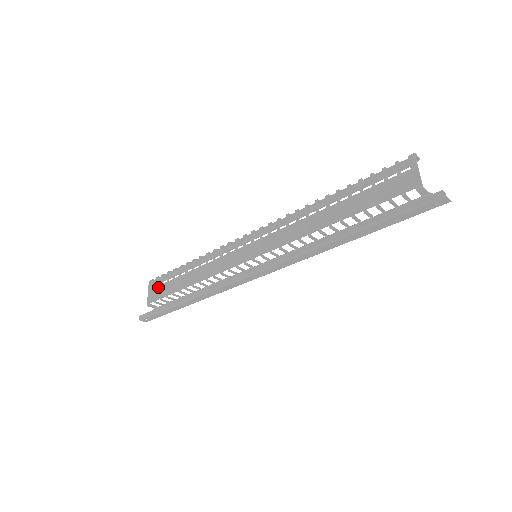
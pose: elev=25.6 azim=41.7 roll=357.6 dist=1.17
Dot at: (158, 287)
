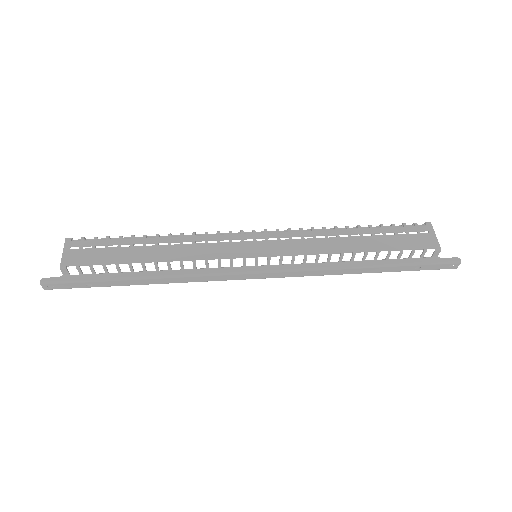
Dot at: (86, 250)
